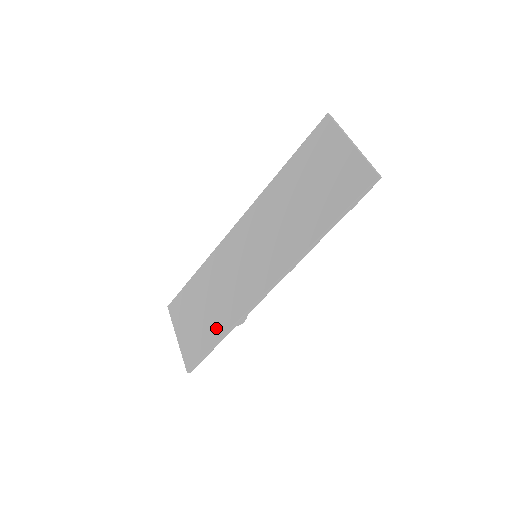
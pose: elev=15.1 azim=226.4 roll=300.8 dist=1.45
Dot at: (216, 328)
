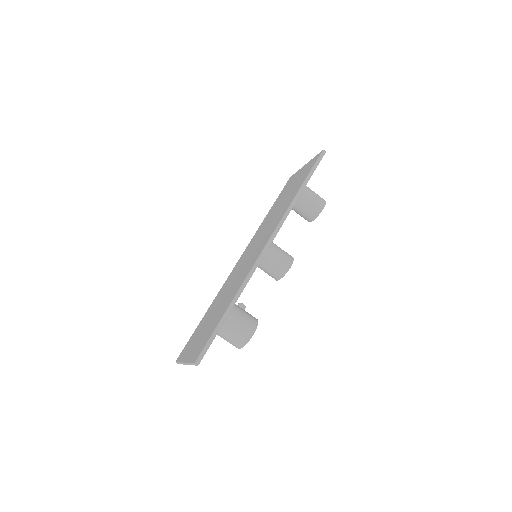
Dot at: (225, 307)
